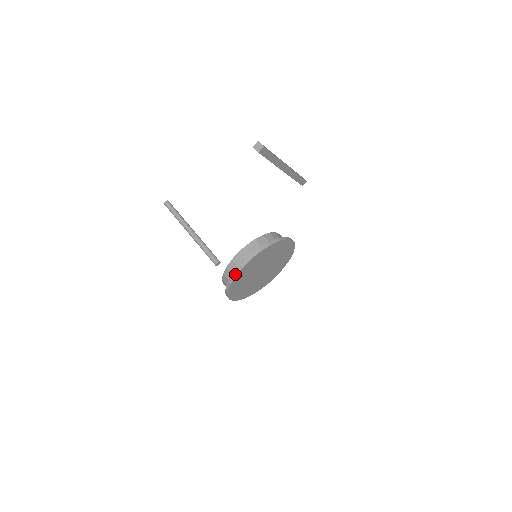
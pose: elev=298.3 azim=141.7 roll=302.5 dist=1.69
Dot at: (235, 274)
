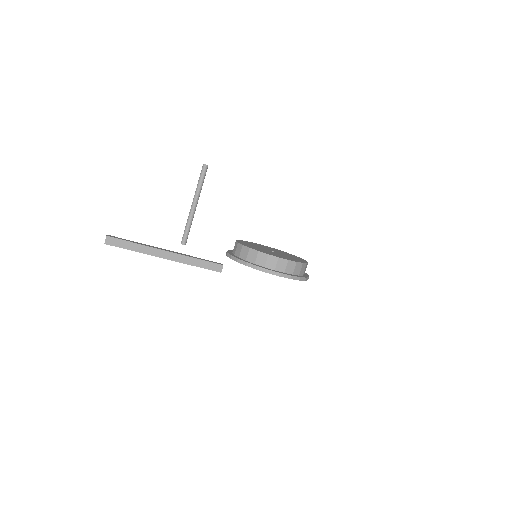
Dot at: (226, 253)
